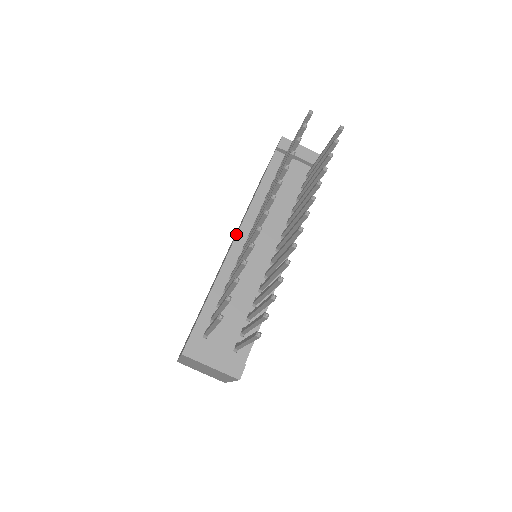
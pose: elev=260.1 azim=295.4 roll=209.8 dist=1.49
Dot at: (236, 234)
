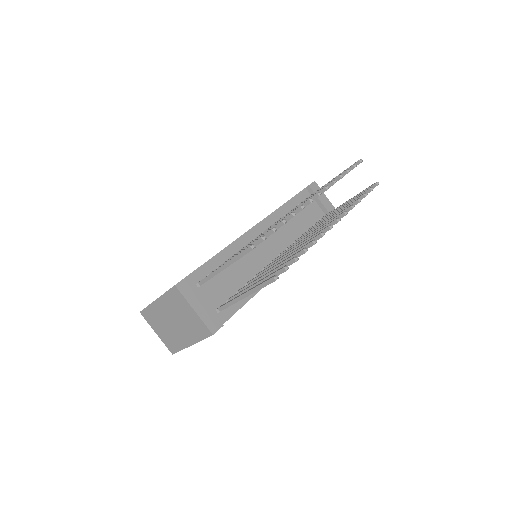
Dot at: occluded
